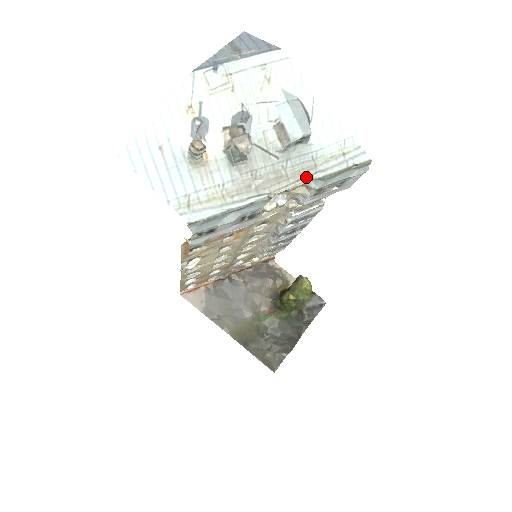
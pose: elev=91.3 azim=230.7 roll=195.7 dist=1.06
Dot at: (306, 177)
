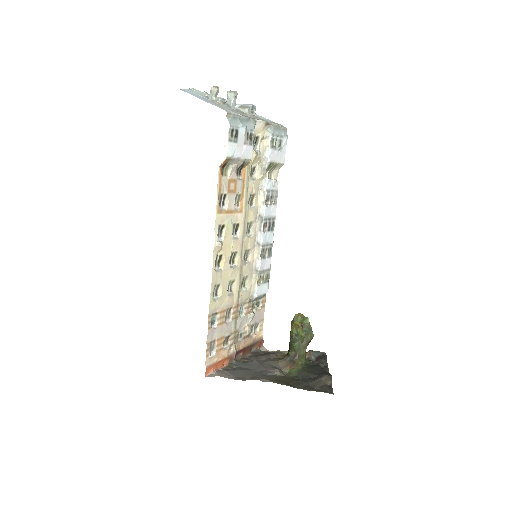
Dot at: (265, 121)
